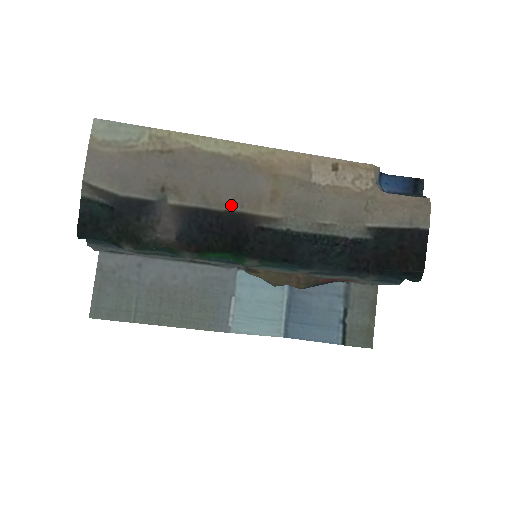
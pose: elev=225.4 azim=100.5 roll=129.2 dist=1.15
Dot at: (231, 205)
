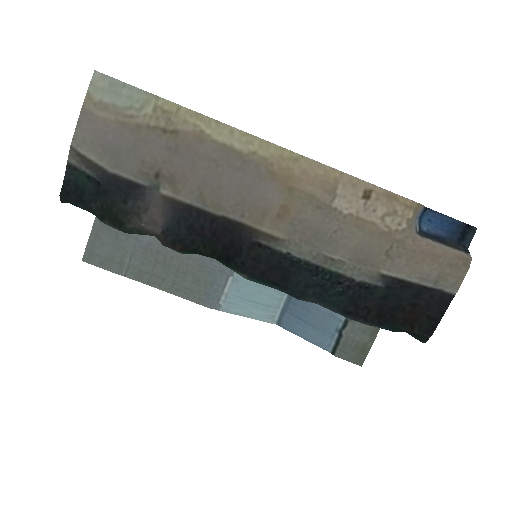
Dot at: (230, 211)
